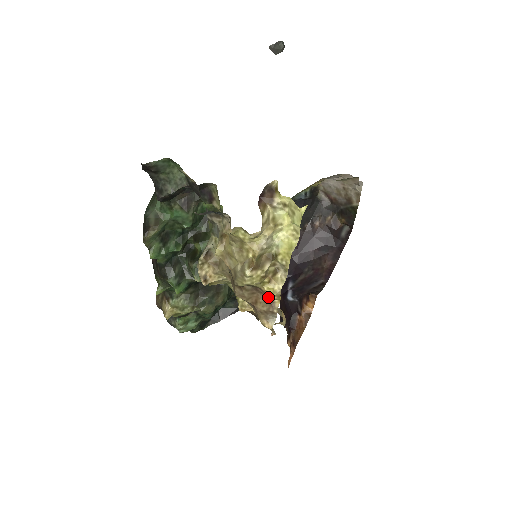
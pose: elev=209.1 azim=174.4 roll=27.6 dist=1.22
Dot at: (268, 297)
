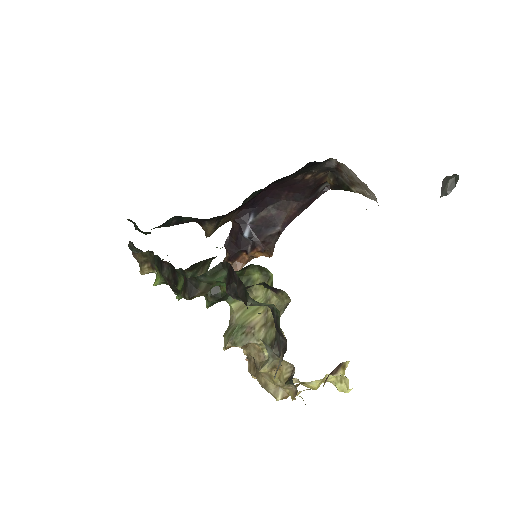
Dot at: occluded
